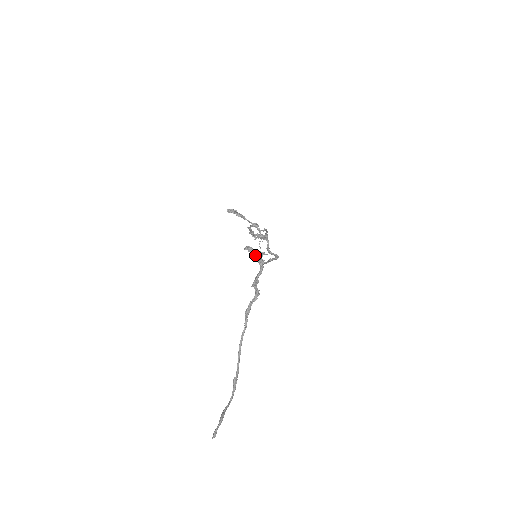
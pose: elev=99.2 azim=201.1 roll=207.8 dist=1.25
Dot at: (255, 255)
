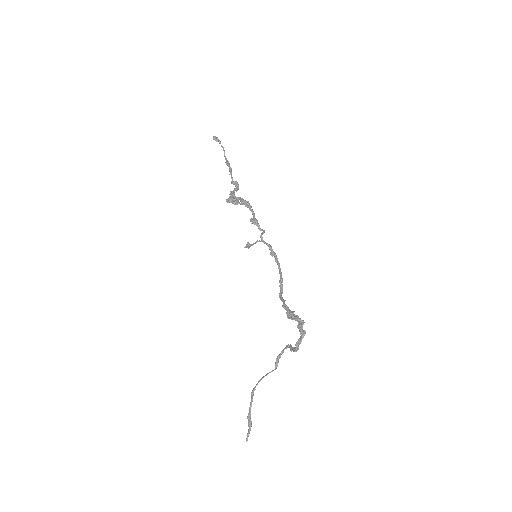
Dot at: occluded
